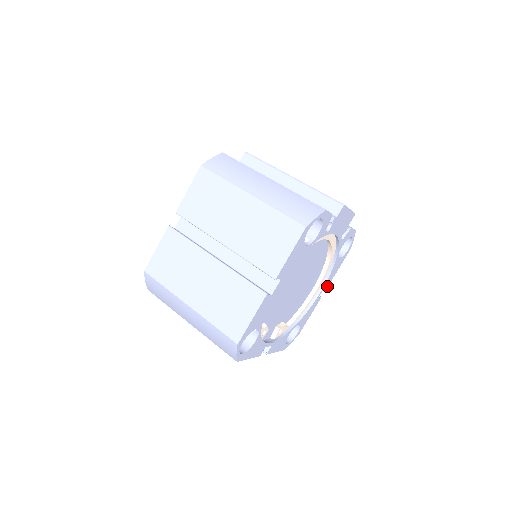
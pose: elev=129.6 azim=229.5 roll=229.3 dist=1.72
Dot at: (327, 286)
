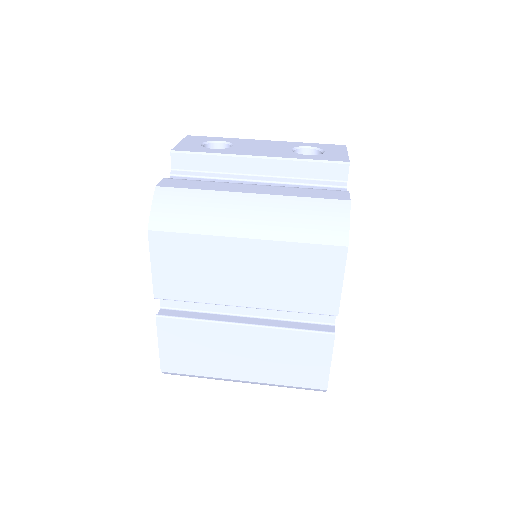
Dot at: occluded
